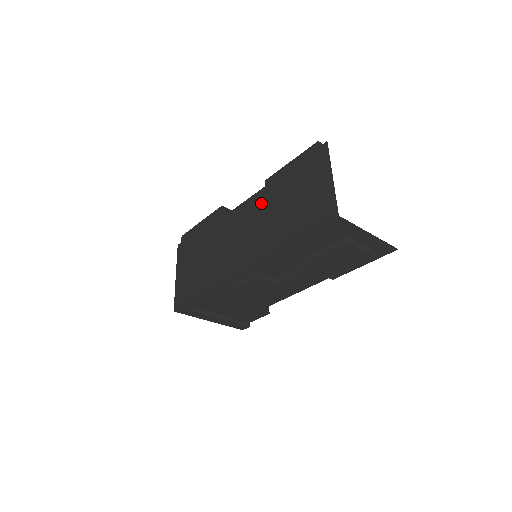
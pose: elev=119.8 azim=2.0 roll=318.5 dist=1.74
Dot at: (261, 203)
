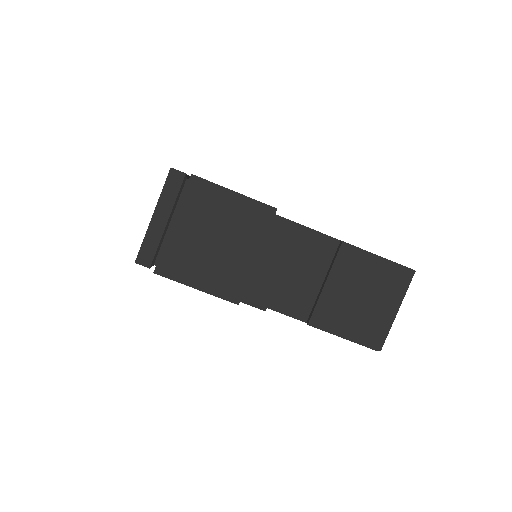
Dot at: (320, 253)
